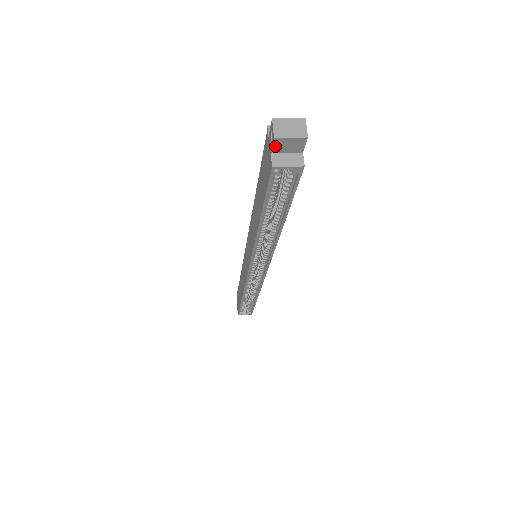
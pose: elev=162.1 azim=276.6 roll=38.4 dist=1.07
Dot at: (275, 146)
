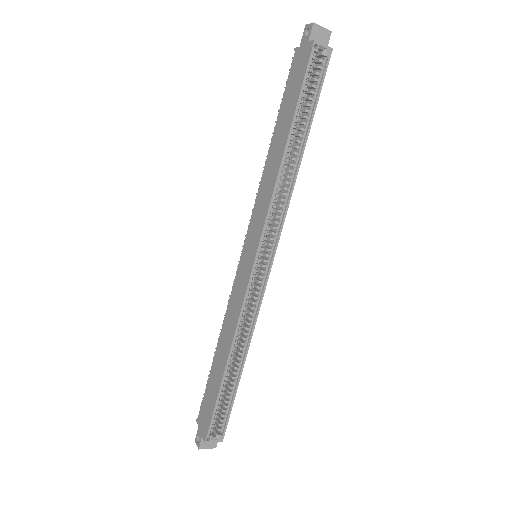
Dot at: (312, 34)
